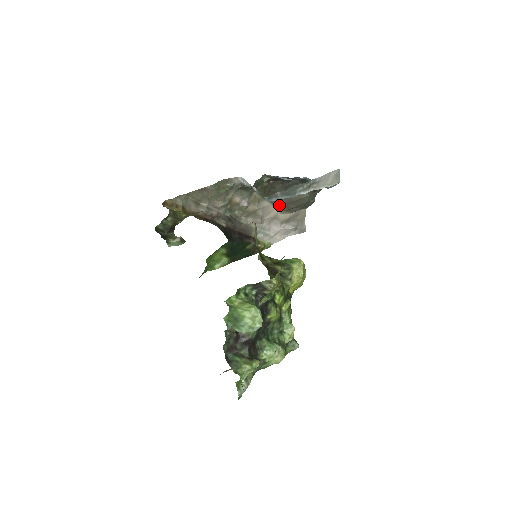
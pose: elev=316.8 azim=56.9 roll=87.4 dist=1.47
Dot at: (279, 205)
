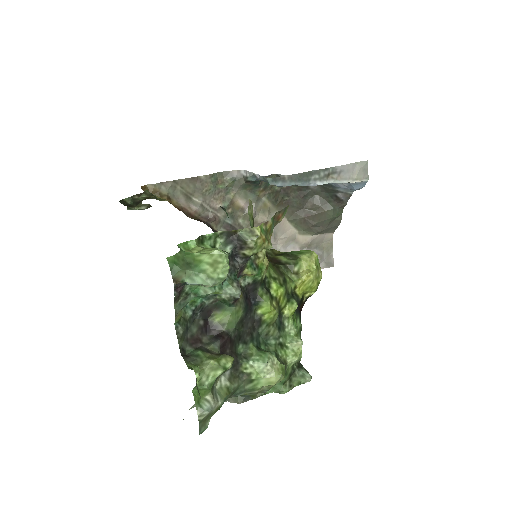
Dot at: (296, 221)
